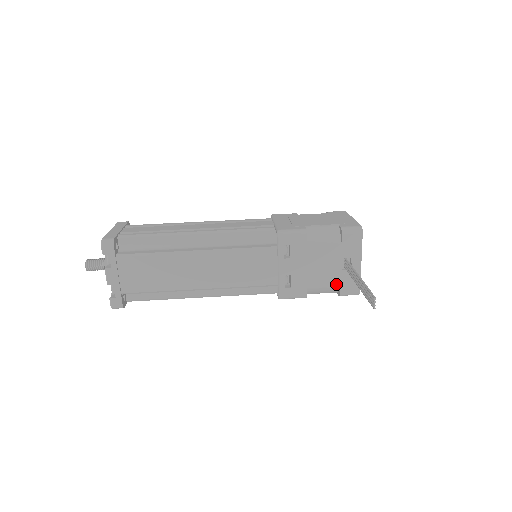
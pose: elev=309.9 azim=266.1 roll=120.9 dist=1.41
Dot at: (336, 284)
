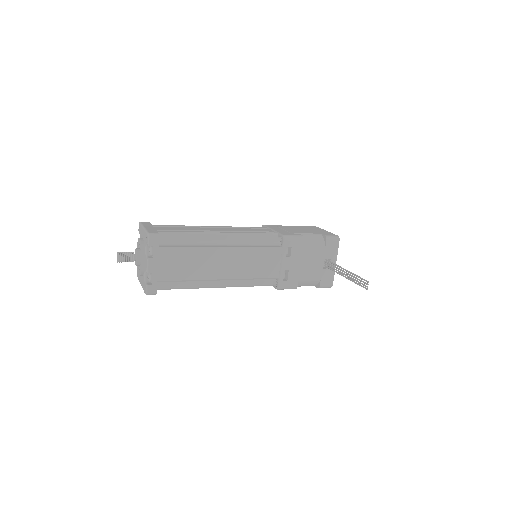
Dot at: (318, 278)
